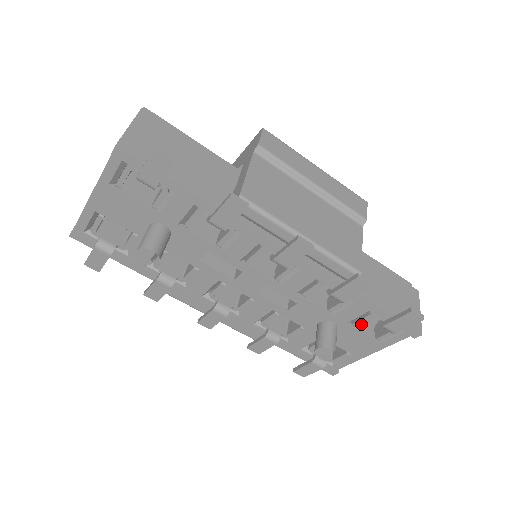
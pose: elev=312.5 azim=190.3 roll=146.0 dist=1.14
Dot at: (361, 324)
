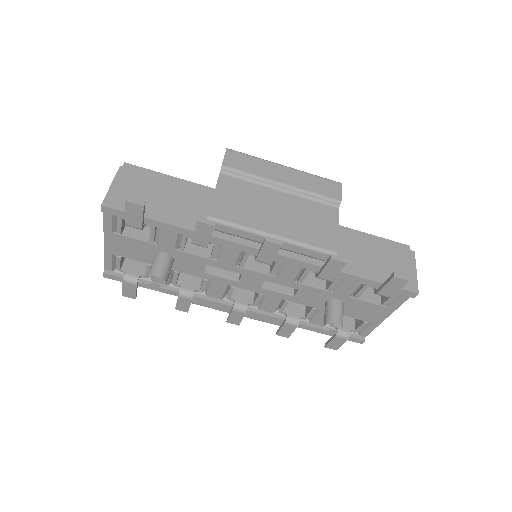
Dot at: (365, 294)
